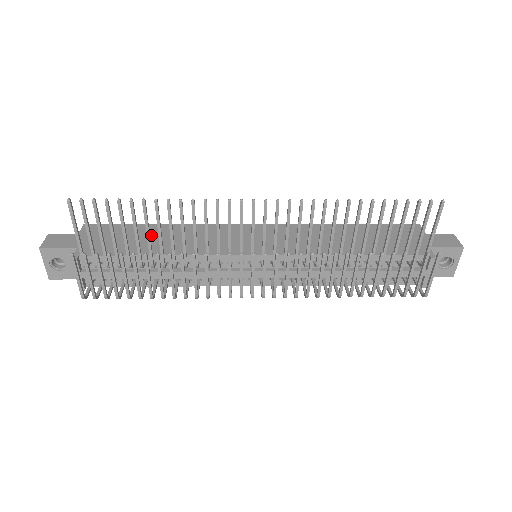
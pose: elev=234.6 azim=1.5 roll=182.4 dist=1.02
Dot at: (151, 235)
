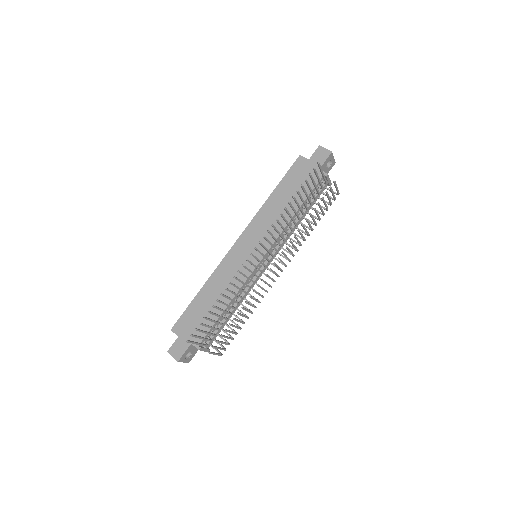
Dot at: (207, 301)
